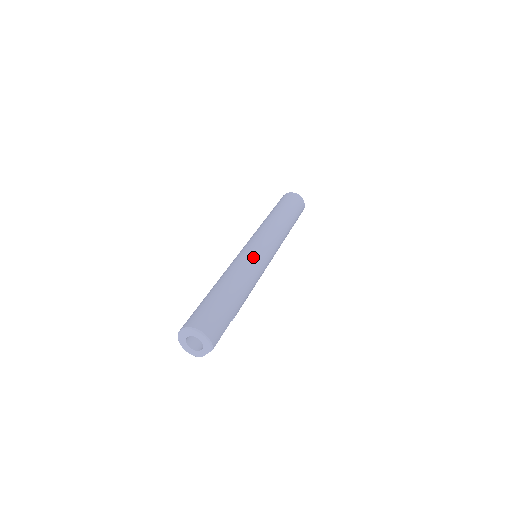
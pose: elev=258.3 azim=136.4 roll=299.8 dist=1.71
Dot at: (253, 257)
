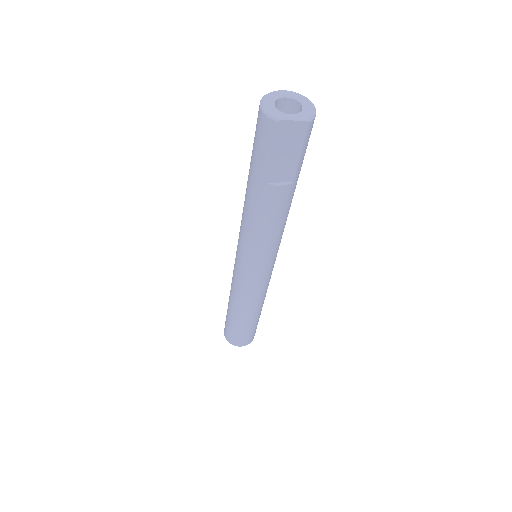
Dot at: occluded
